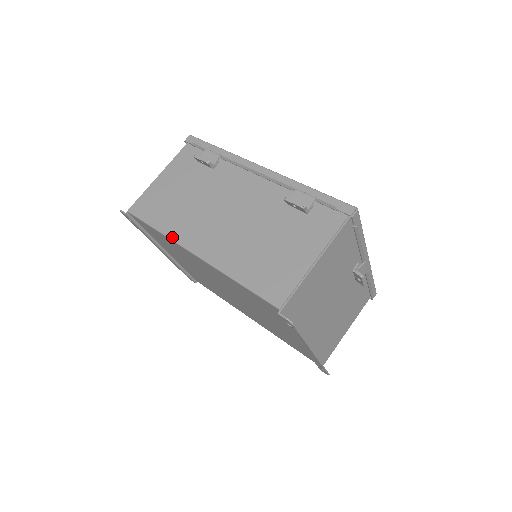
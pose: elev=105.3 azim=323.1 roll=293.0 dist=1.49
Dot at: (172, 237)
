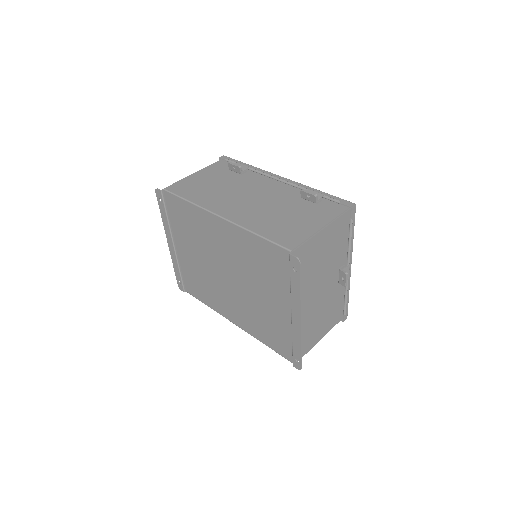
Dot at: (202, 206)
